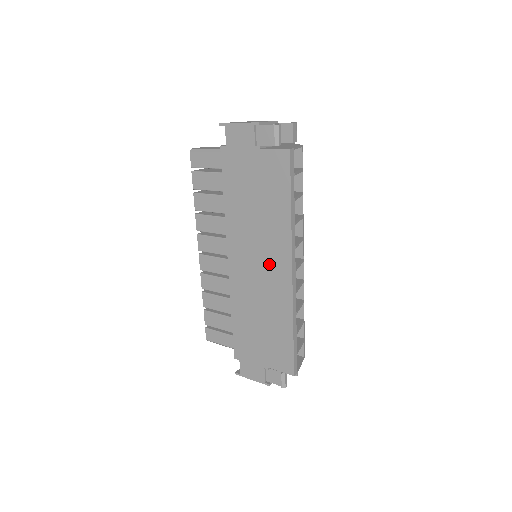
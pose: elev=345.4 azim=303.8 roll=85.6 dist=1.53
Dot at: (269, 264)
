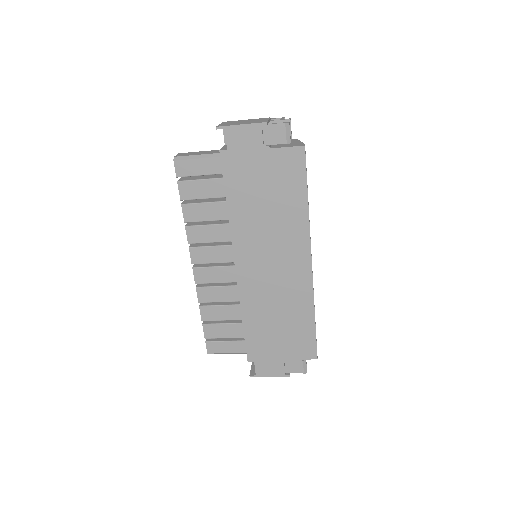
Dot at: (285, 261)
